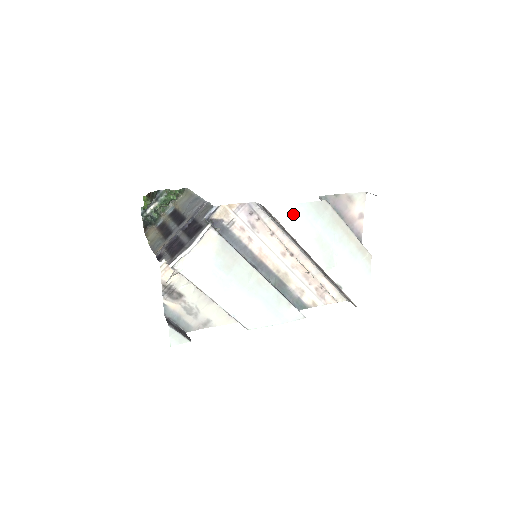
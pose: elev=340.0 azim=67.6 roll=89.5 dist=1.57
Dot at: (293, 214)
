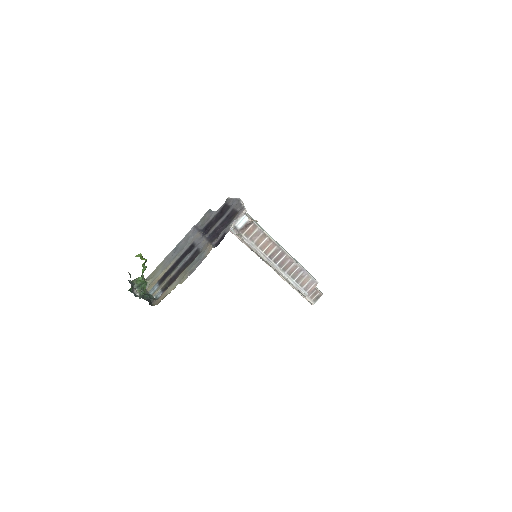
Dot at: occluded
